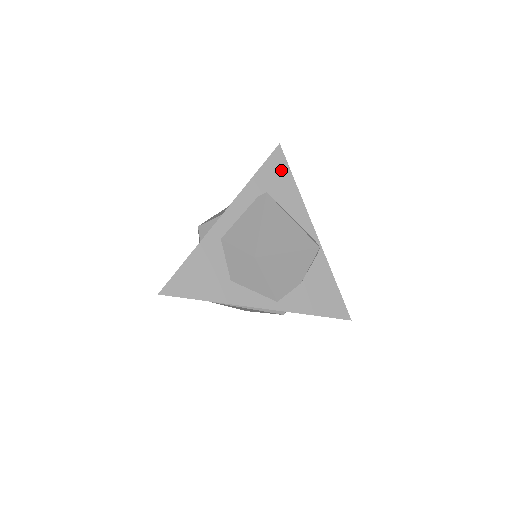
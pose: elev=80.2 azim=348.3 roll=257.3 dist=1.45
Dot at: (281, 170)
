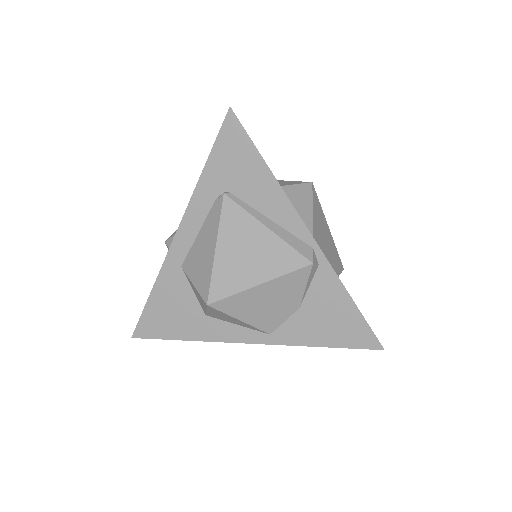
Dot at: (240, 150)
